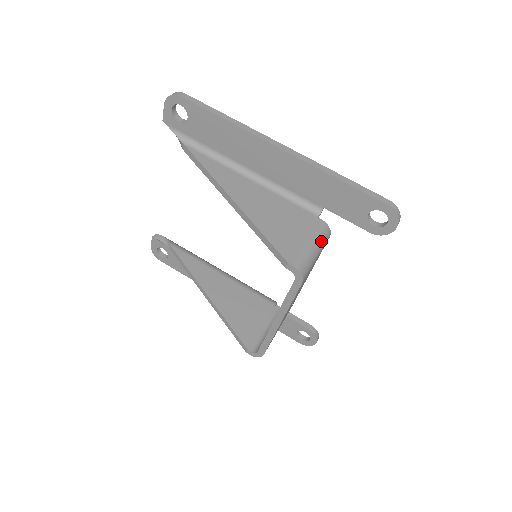
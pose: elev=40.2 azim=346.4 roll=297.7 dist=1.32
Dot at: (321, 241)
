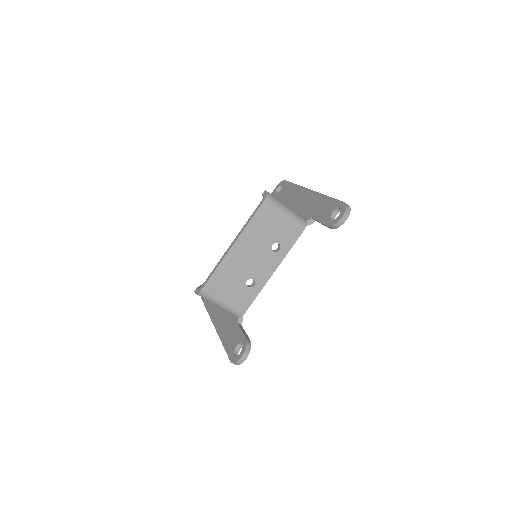
Dot at: (295, 215)
